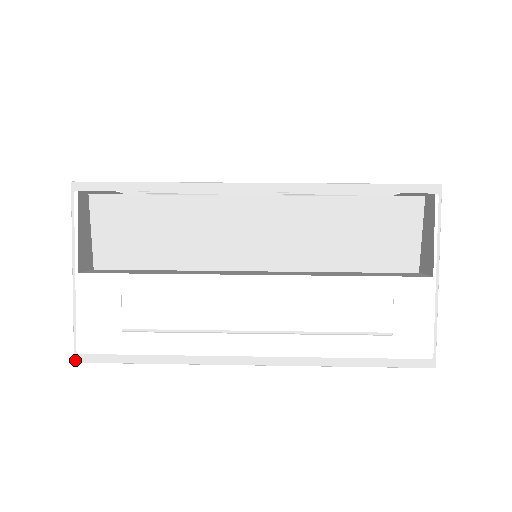
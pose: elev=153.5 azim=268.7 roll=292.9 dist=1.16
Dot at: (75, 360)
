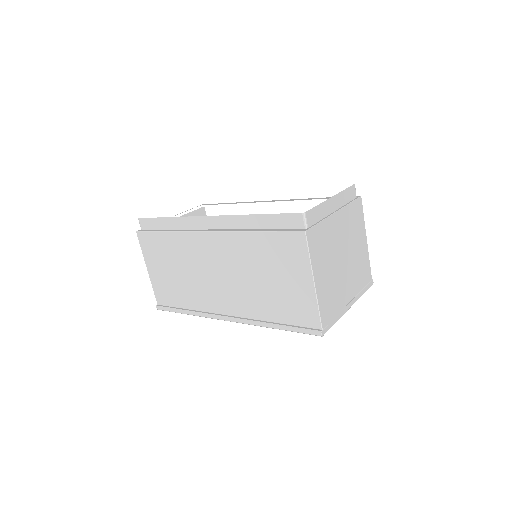
Dot at: (137, 231)
